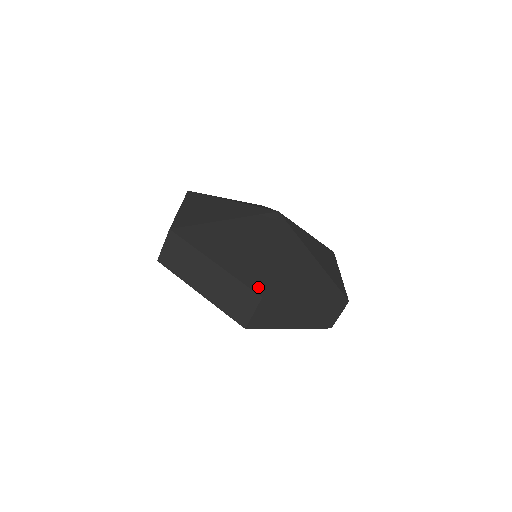
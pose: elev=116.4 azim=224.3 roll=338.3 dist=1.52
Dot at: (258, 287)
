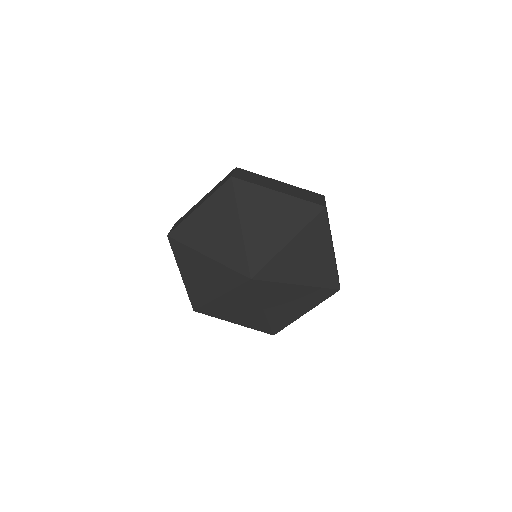
Dot at: (268, 331)
